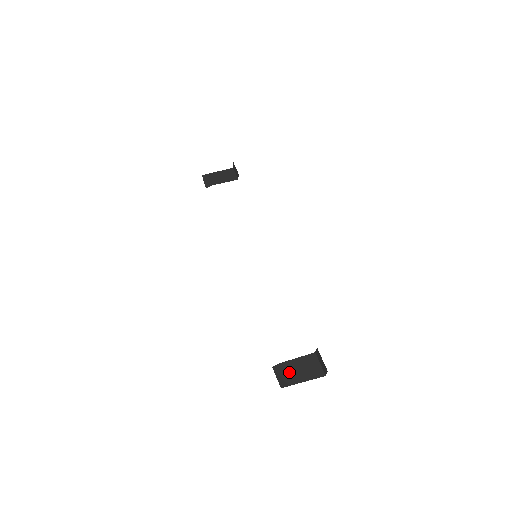
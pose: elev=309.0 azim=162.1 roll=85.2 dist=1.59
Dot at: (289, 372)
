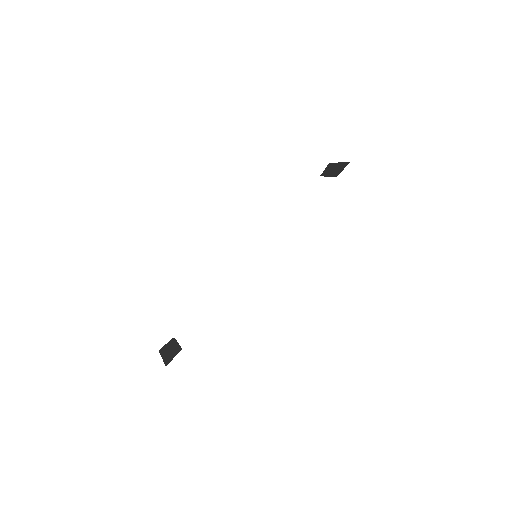
Dot at: (168, 346)
